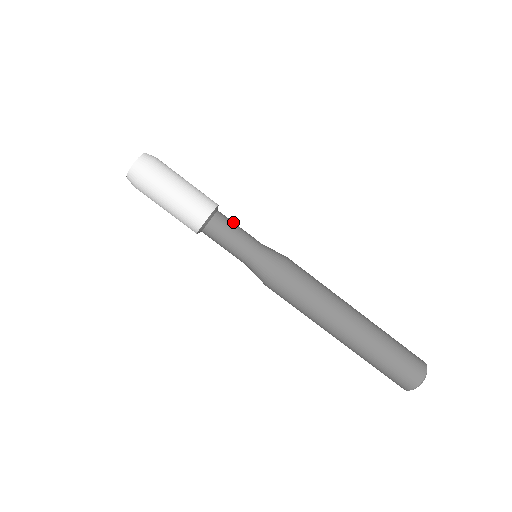
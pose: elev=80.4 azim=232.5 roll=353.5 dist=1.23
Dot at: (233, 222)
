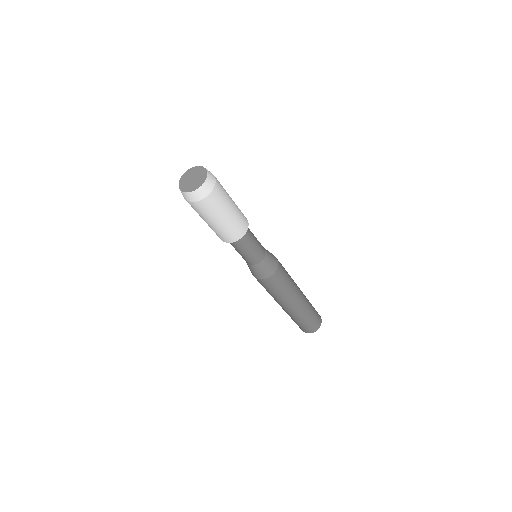
Dot at: (253, 235)
